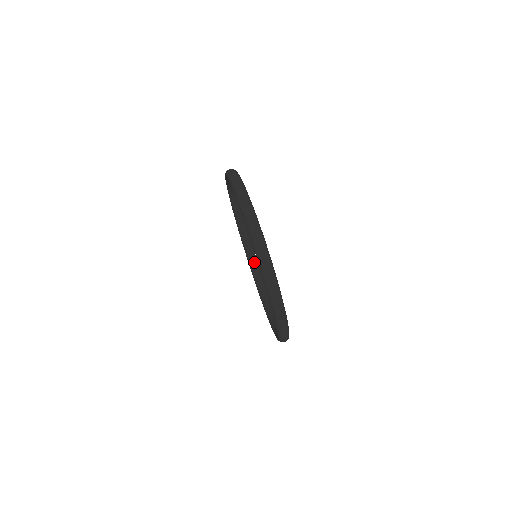
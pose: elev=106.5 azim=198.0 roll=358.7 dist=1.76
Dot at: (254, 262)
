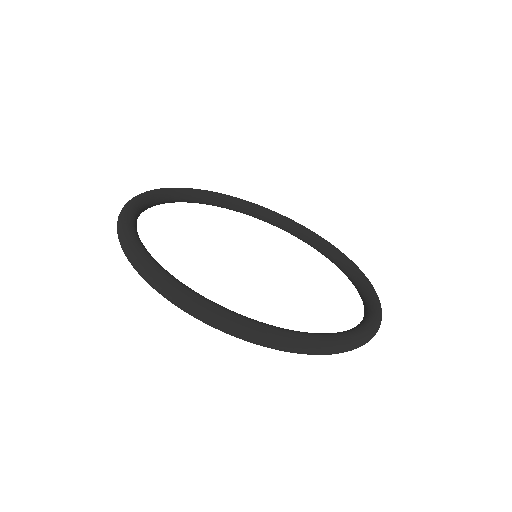
Dot at: (299, 233)
